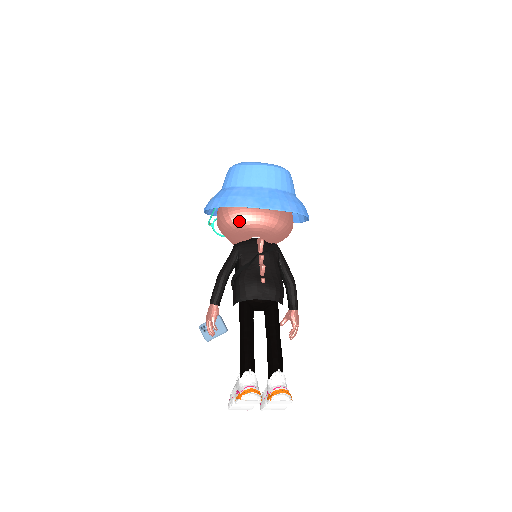
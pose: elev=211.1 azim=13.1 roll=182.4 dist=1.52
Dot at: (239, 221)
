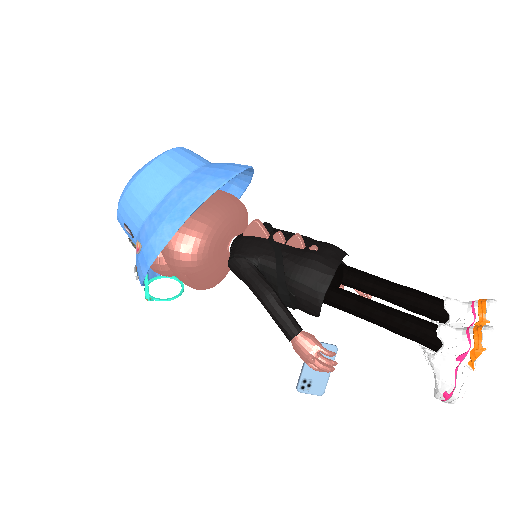
Dot at: (207, 231)
